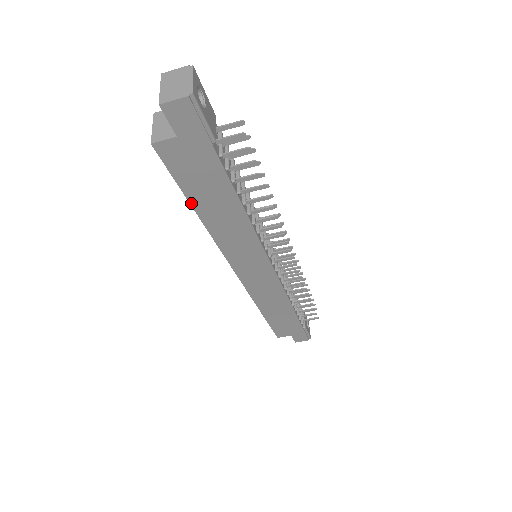
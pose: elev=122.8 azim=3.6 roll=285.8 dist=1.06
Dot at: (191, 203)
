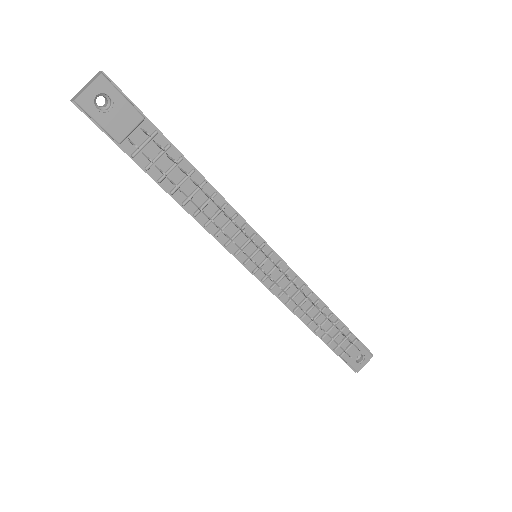
Dot at: occluded
